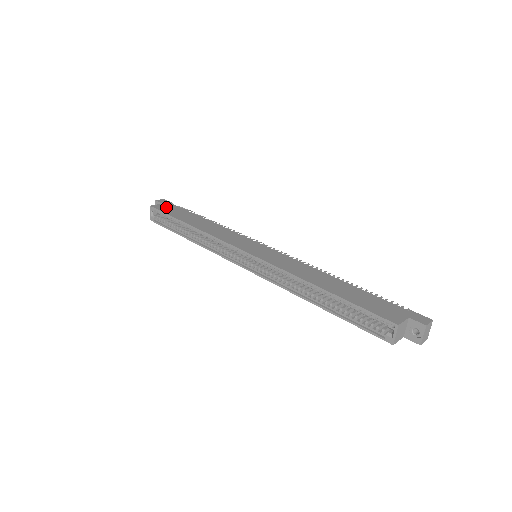
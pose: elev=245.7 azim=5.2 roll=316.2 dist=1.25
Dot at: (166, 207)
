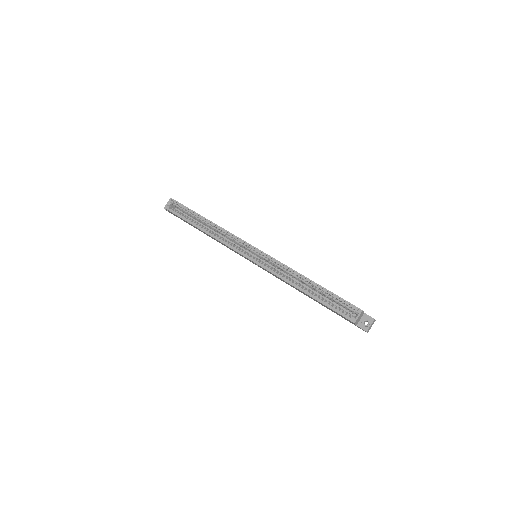
Dot at: occluded
